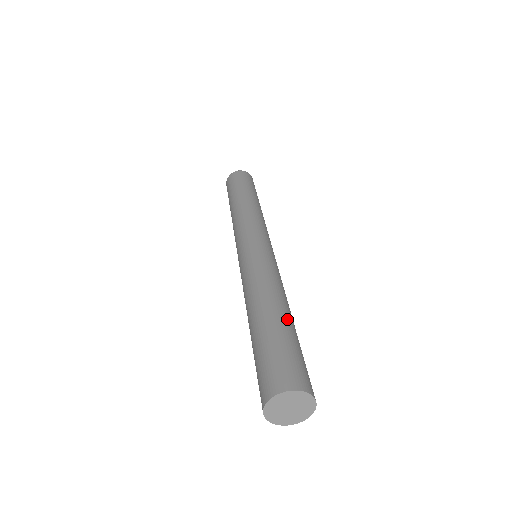
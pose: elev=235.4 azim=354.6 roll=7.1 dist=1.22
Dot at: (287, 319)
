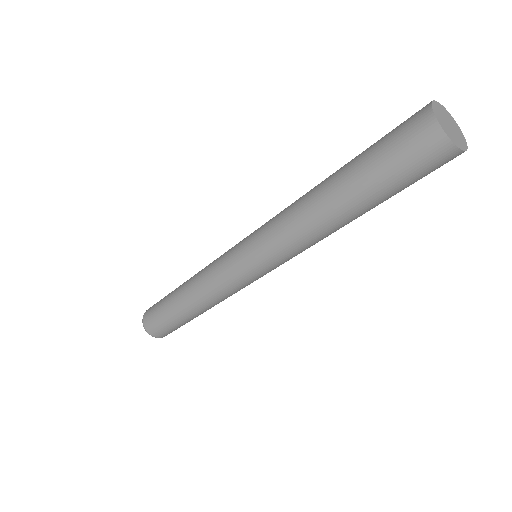
Dot at: occluded
